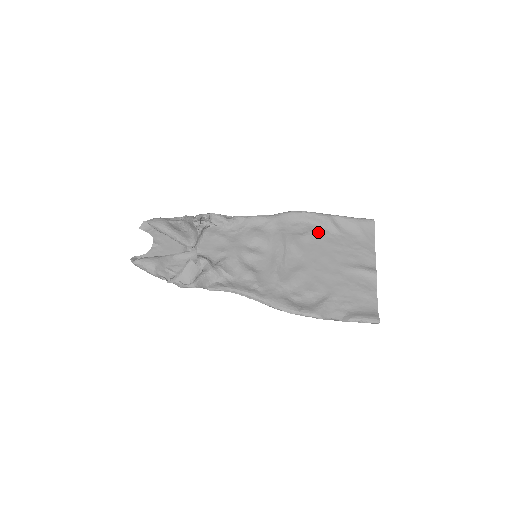
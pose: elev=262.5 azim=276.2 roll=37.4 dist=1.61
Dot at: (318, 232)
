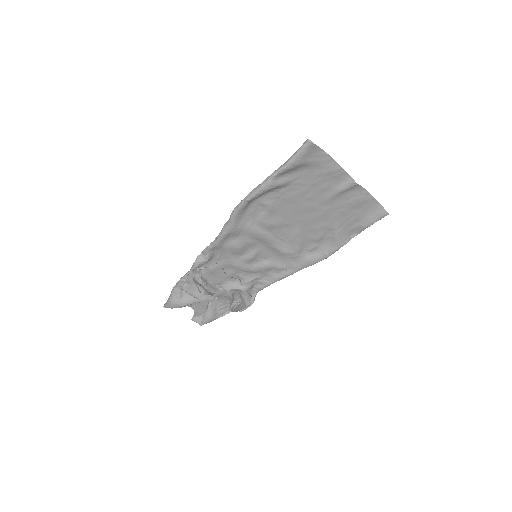
Dot at: (275, 198)
